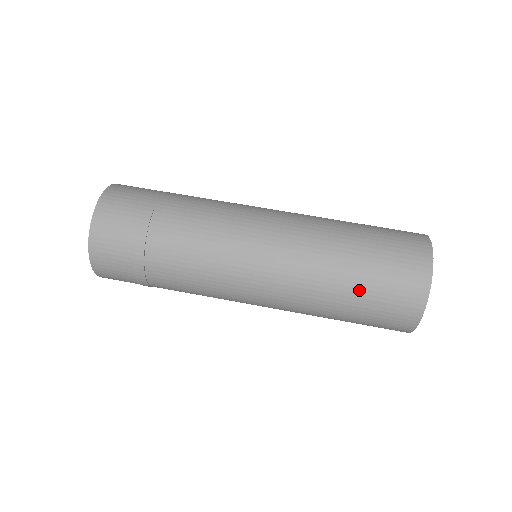
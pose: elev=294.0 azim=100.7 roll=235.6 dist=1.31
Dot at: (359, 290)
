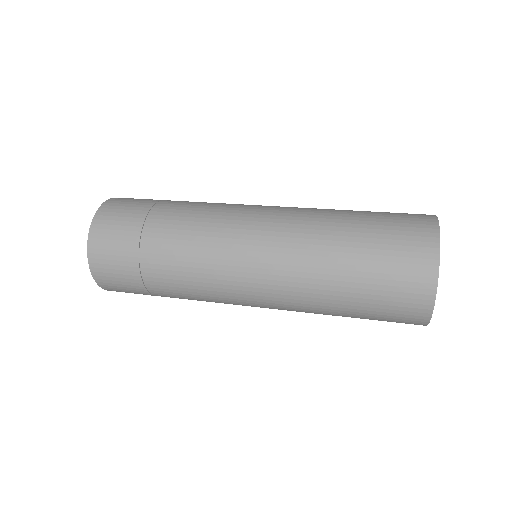
Dot at: (361, 250)
